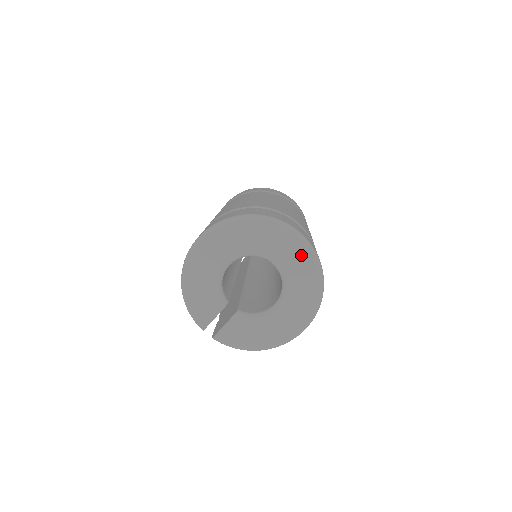
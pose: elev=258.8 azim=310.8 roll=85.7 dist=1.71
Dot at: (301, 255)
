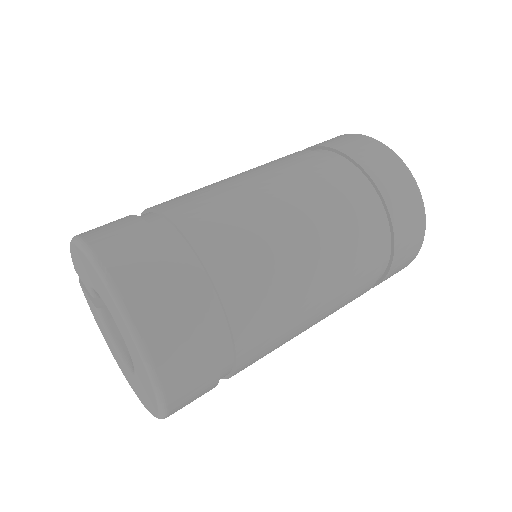
Dot at: (151, 401)
